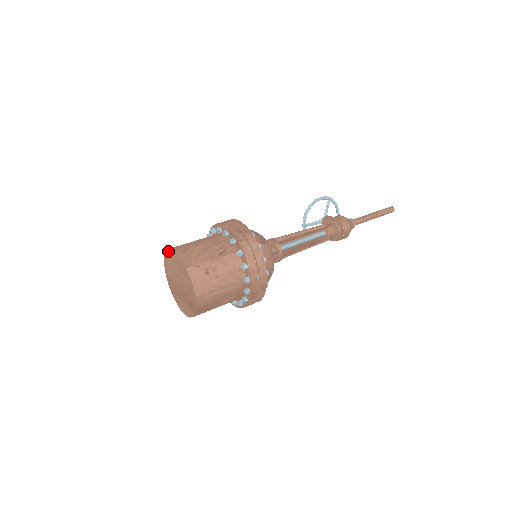
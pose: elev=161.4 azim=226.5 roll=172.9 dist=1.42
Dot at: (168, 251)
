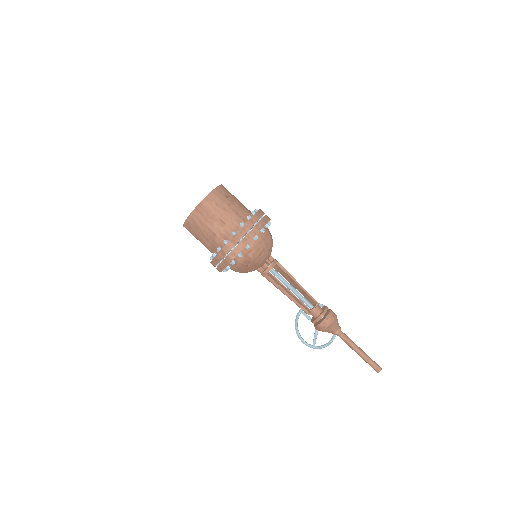
Dot at: occluded
